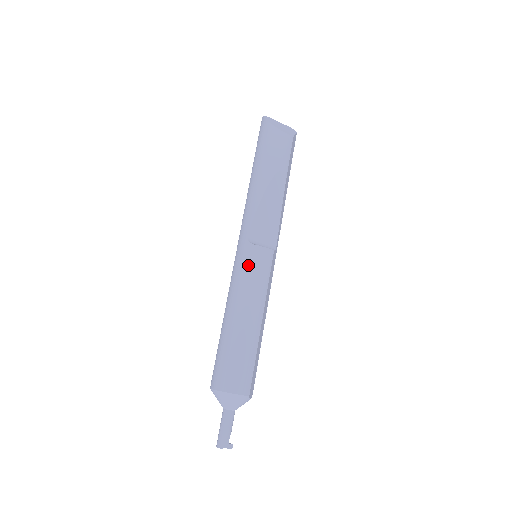
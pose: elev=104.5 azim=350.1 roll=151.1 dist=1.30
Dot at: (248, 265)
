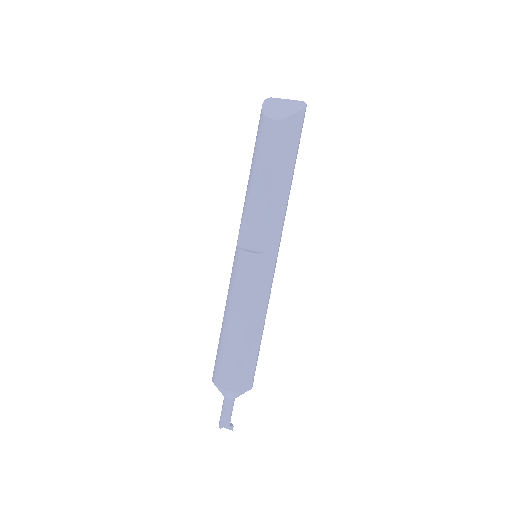
Dot at: (234, 269)
